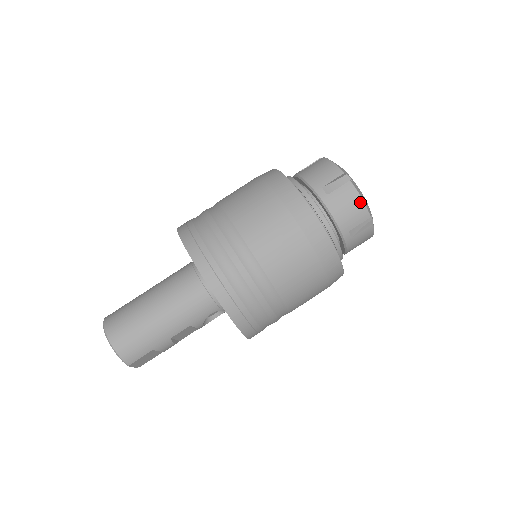
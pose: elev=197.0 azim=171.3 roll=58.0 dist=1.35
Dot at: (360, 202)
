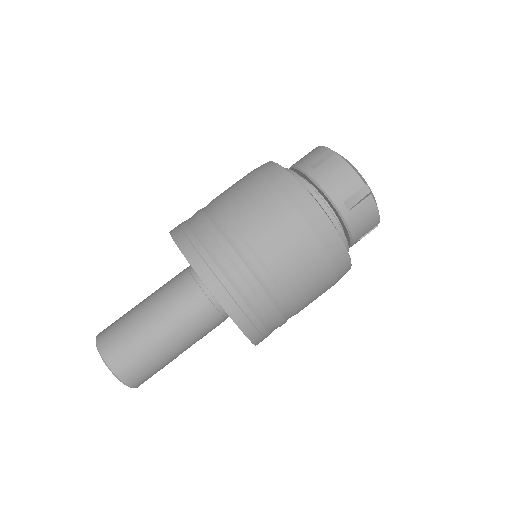
Dot at: (376, 214)
